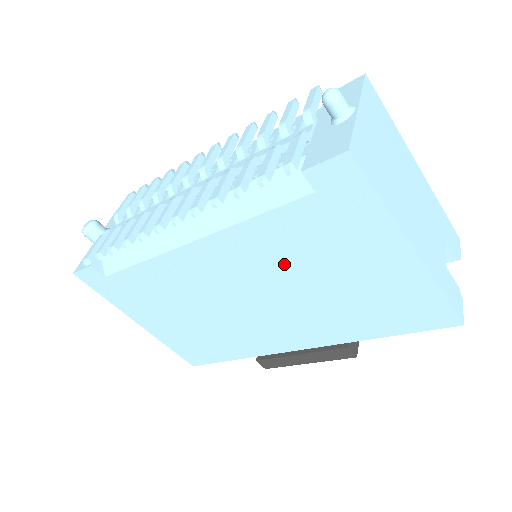
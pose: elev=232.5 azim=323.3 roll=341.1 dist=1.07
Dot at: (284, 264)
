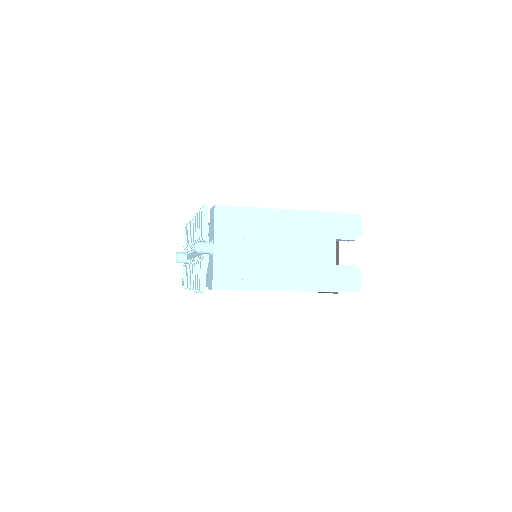
Dot at: occluded
